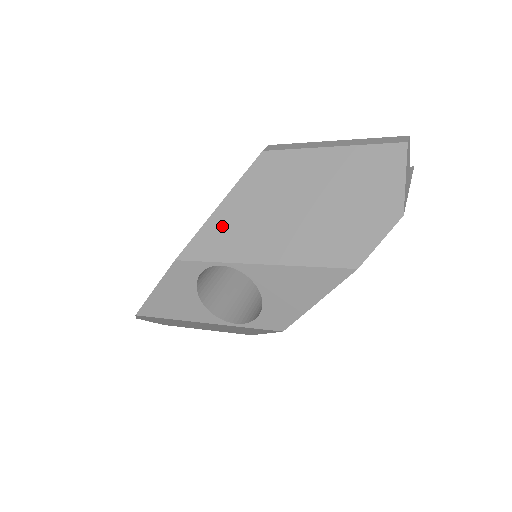
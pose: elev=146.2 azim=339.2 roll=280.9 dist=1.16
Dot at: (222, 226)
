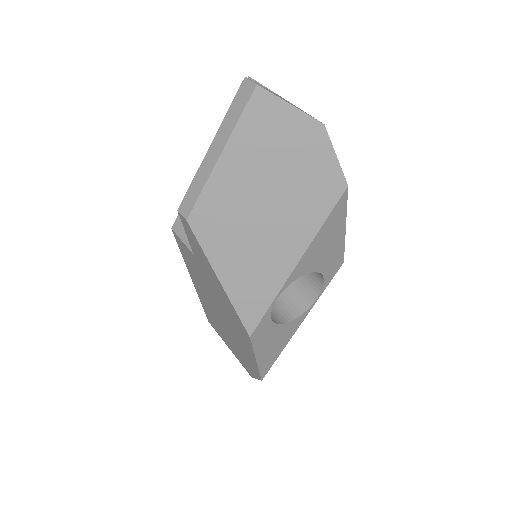
Dot at: (242, 285)
